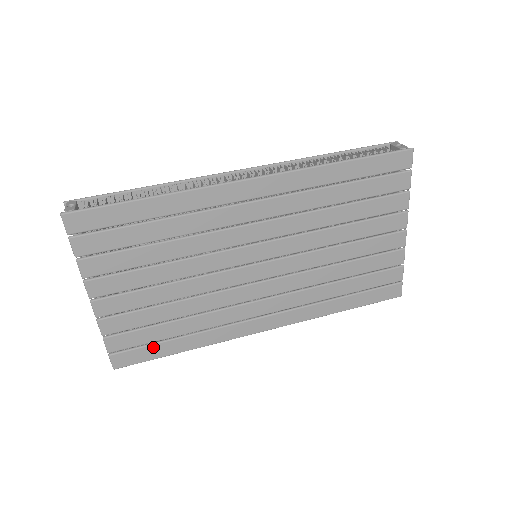
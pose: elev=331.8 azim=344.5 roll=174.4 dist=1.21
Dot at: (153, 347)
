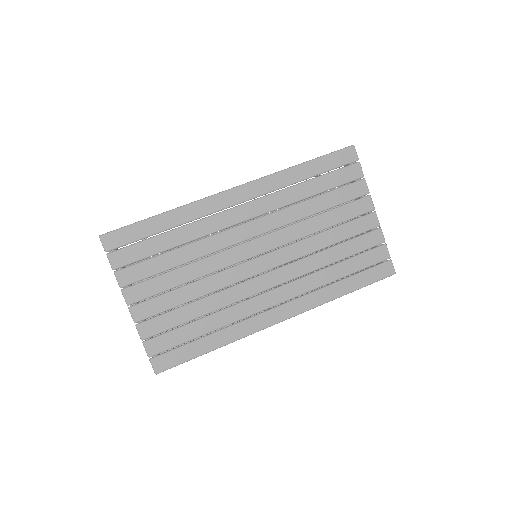
Dot at: (186, 348)
